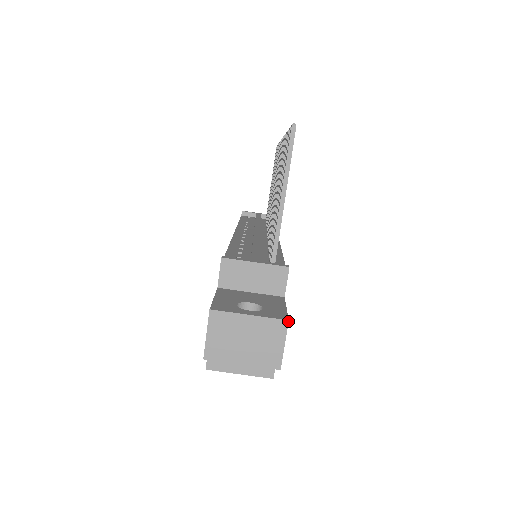
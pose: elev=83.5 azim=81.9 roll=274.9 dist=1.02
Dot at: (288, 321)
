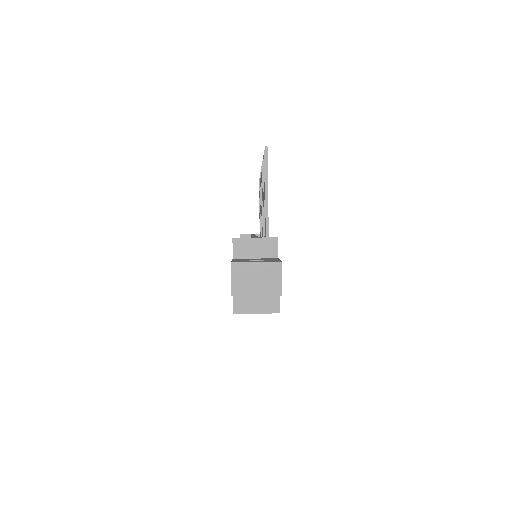
Dot at: (281, 262)
